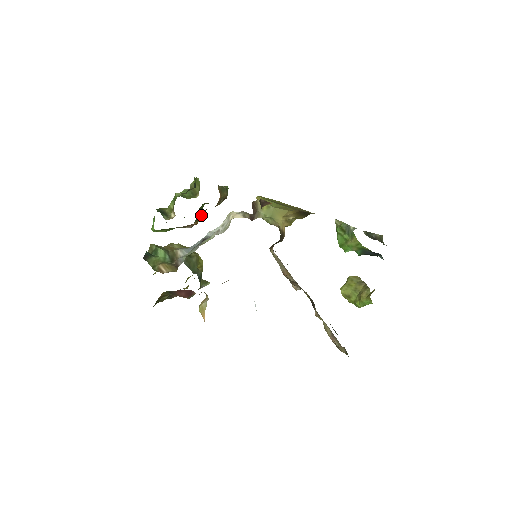
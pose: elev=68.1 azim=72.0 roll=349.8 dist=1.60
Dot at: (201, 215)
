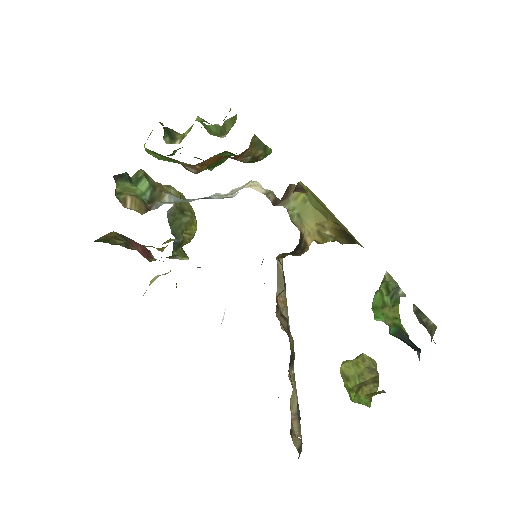
Dot at: (210, 159)
